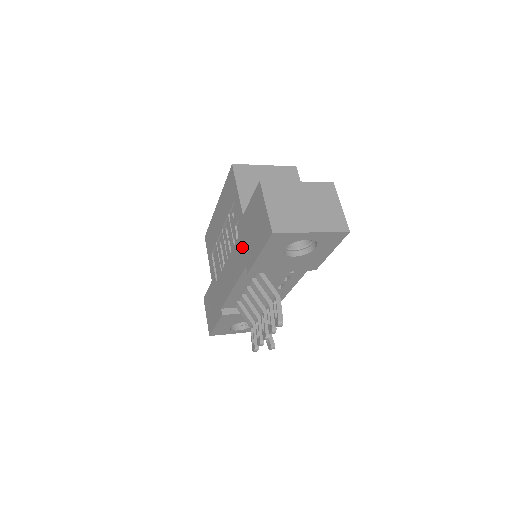
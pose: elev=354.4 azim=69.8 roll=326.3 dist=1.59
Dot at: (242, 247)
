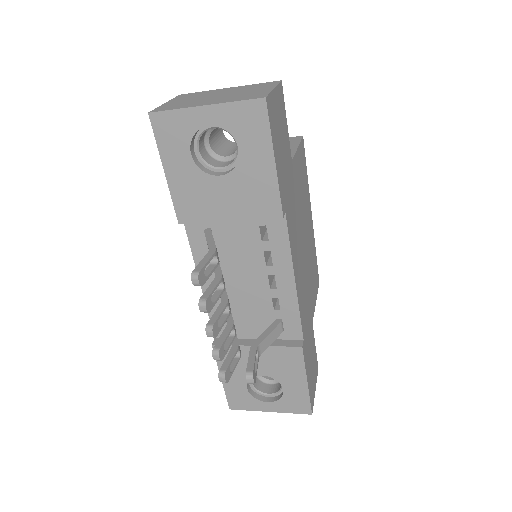
Dot at: occluded
